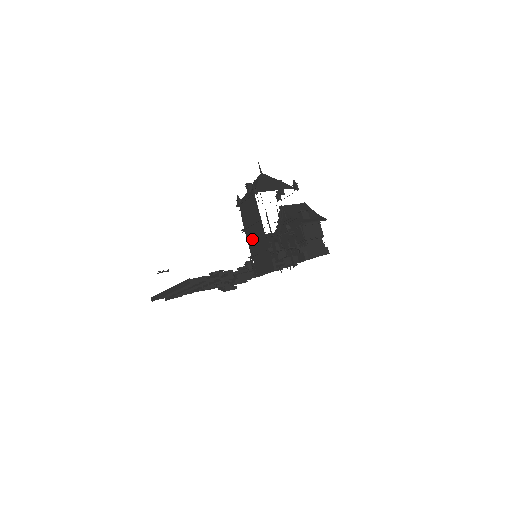
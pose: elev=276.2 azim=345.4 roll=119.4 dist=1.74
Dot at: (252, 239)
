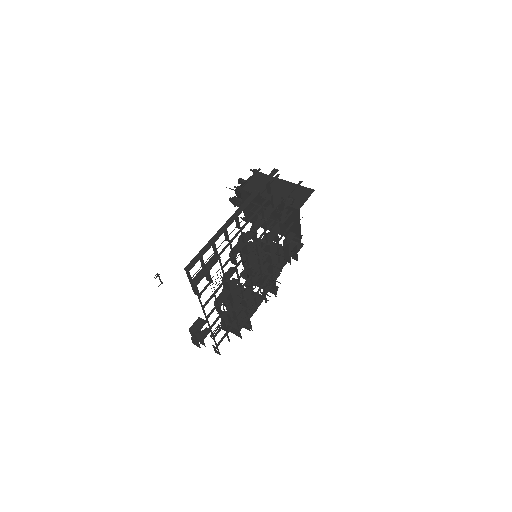
Dot at: (275, 194)
